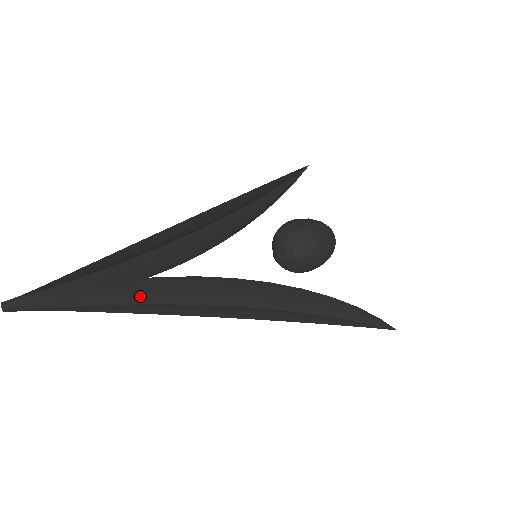
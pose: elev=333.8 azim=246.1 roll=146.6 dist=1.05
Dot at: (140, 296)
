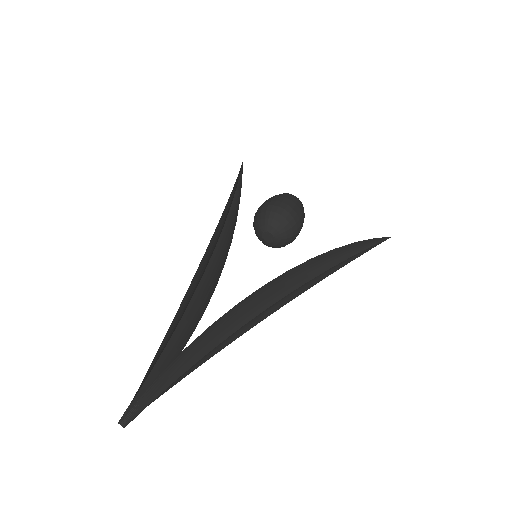
Dot at: (206, 347)
